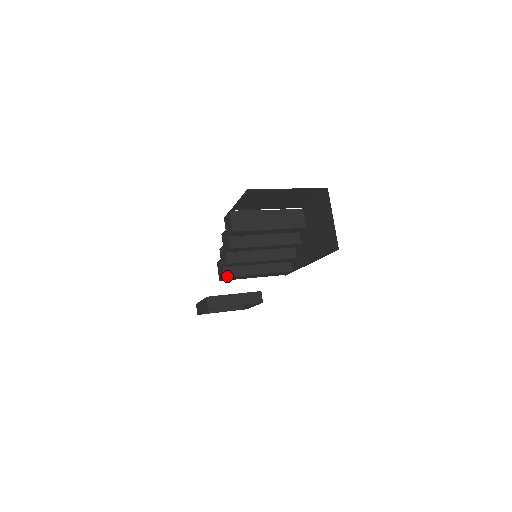
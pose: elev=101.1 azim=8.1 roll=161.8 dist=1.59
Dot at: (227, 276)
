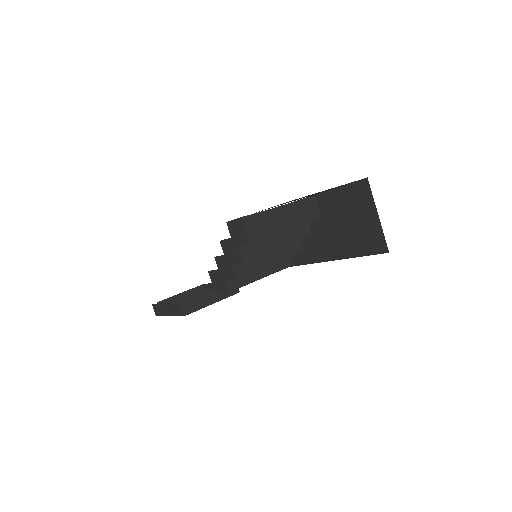
Dot at: (231, 290)
